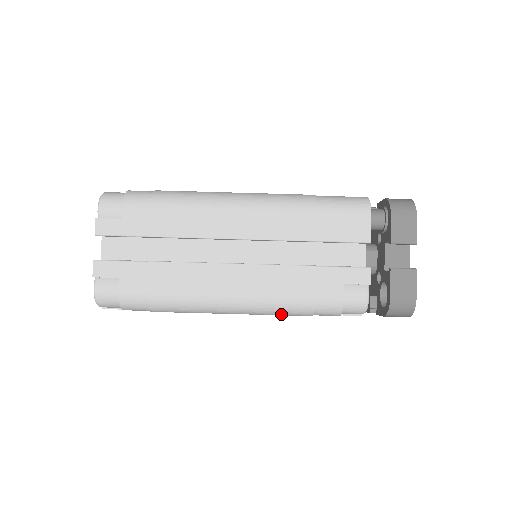
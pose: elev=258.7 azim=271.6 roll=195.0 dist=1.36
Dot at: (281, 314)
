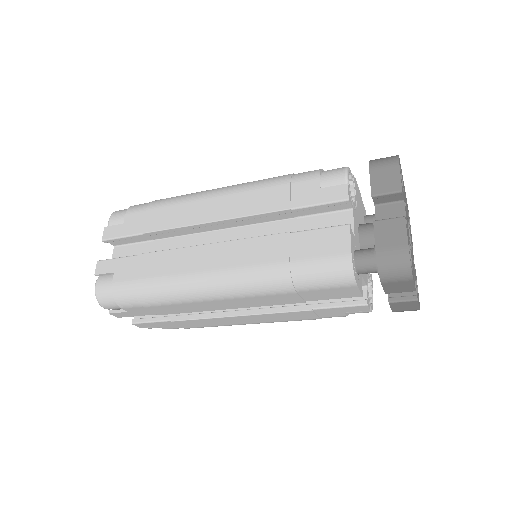
Dot at: occluded
